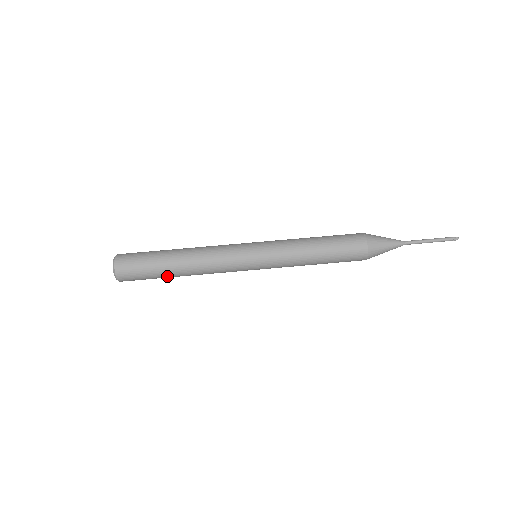
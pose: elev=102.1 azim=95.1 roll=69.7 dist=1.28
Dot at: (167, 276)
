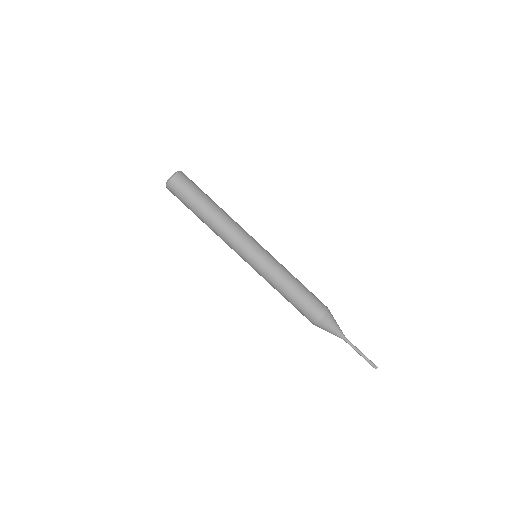
Dot at: (195, 214)
